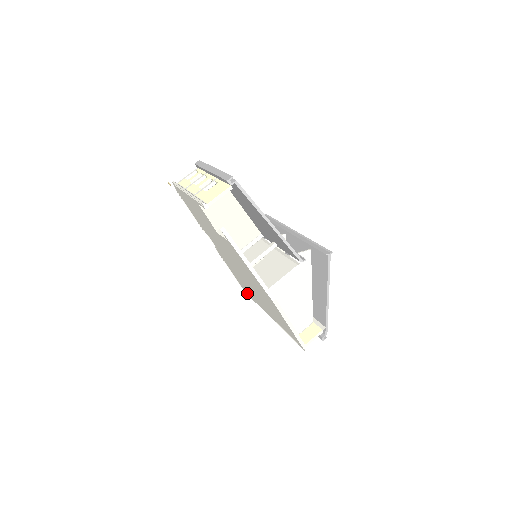
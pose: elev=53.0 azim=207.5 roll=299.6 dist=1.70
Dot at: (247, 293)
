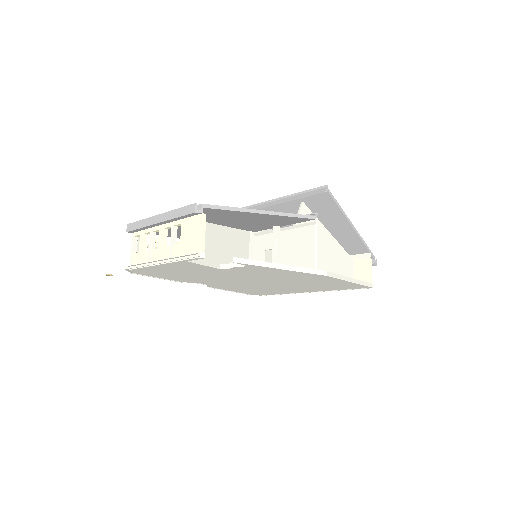
Dot at: occluded
